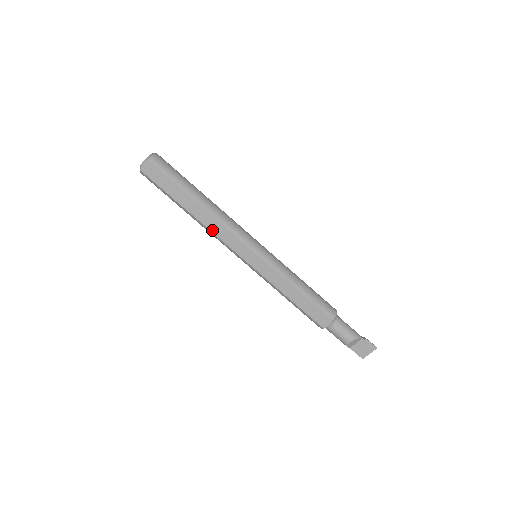
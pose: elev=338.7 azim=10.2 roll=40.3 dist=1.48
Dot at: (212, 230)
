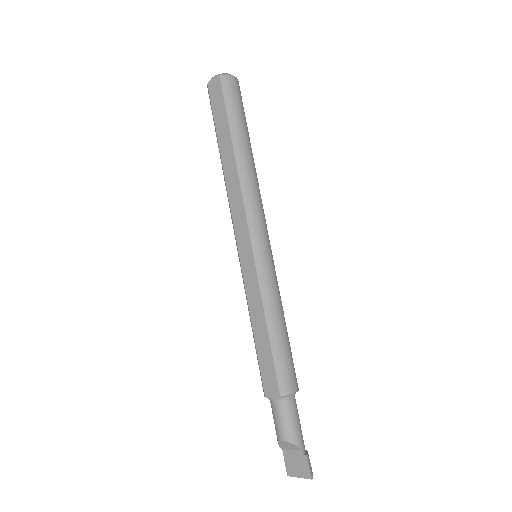
Dot at: (229, 192)
